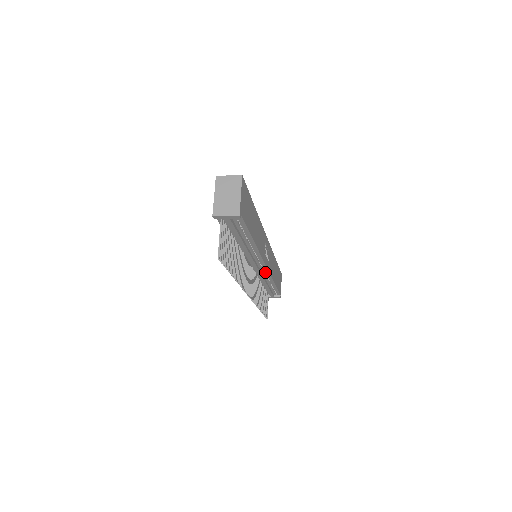
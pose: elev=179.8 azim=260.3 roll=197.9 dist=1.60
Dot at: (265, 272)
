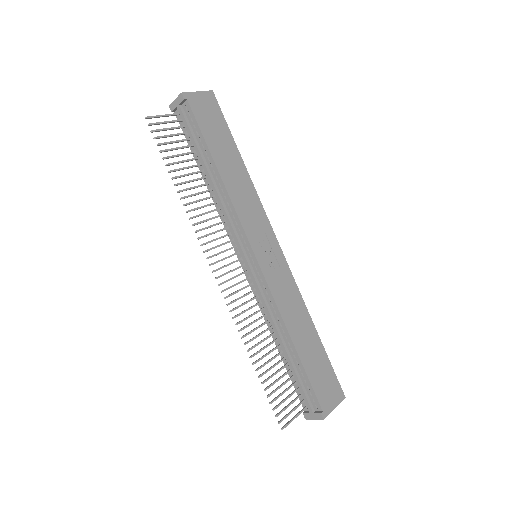
Dot at: (264, 284)
